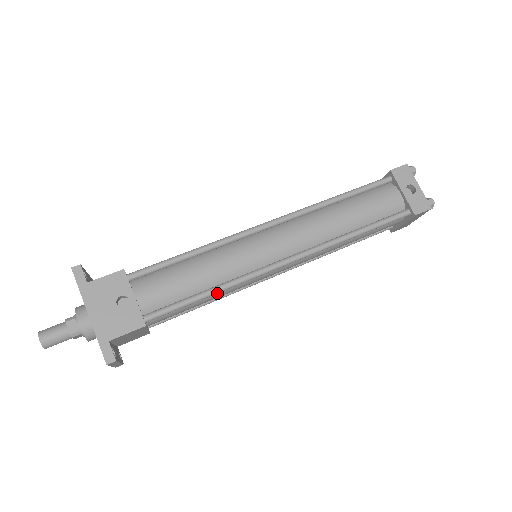
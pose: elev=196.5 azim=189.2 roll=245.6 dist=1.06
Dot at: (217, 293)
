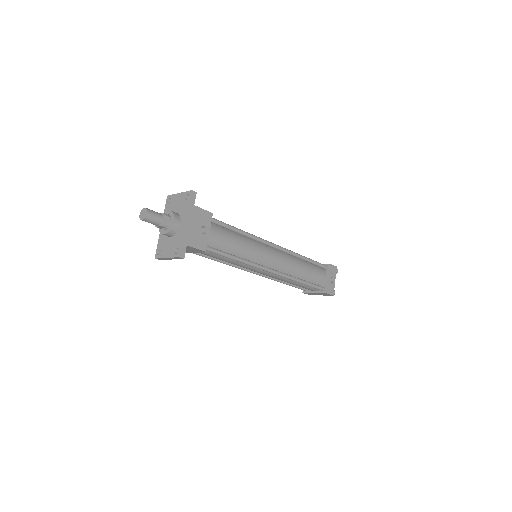
Dot at: (235, 261)
